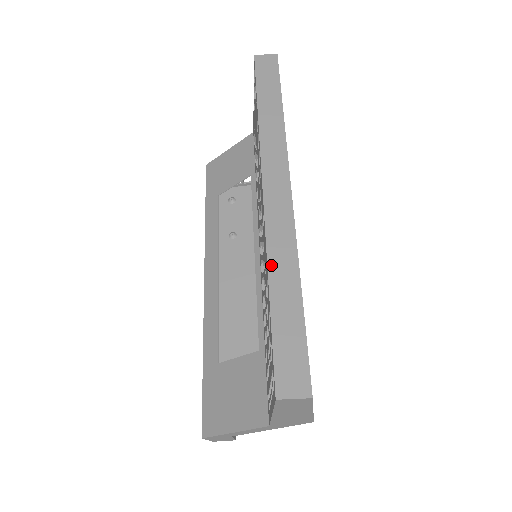
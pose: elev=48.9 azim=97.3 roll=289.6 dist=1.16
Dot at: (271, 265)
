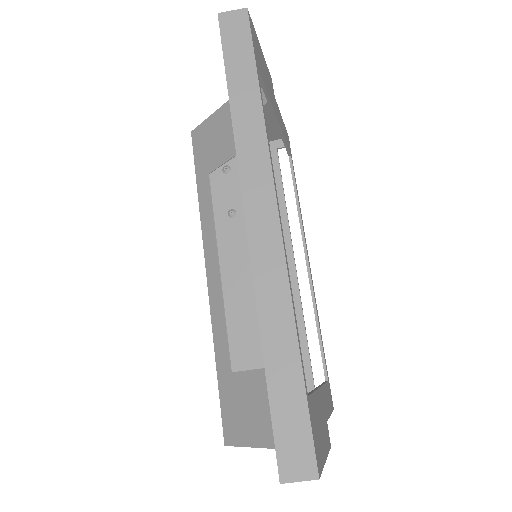
Dot at: (263, 321)
